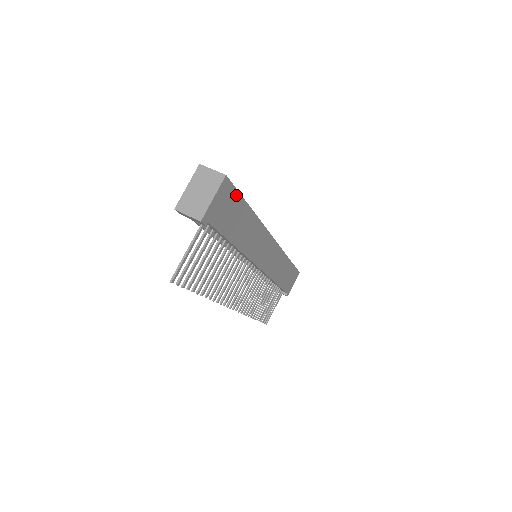
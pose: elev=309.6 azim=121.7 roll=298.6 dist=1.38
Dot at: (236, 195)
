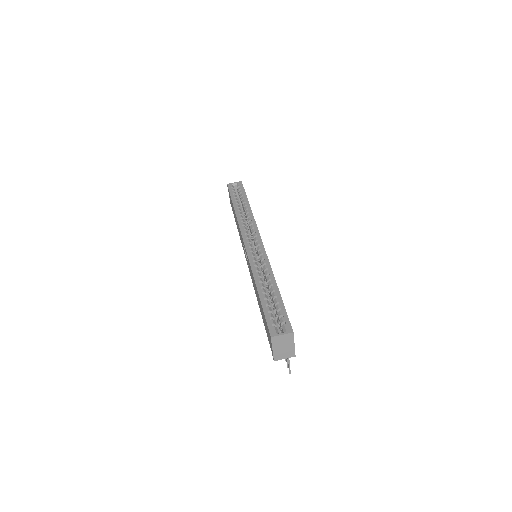
Dot at: (286, 314)
